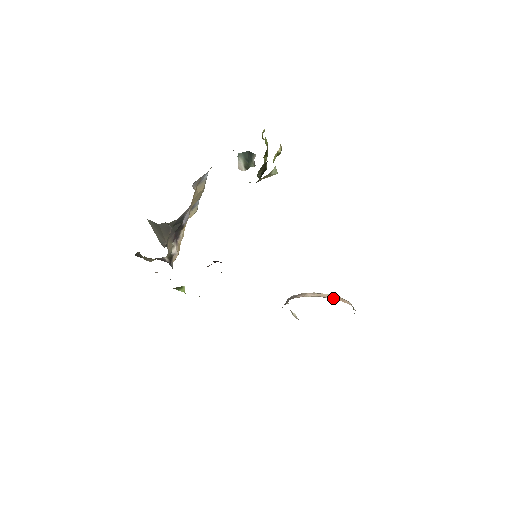
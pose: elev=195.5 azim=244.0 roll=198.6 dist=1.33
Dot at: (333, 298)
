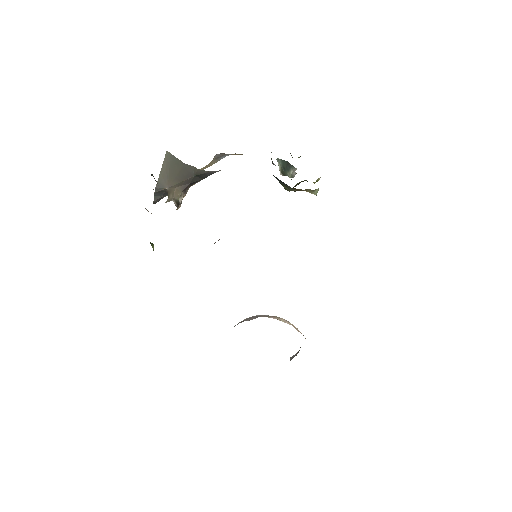
Dot at: occluded
